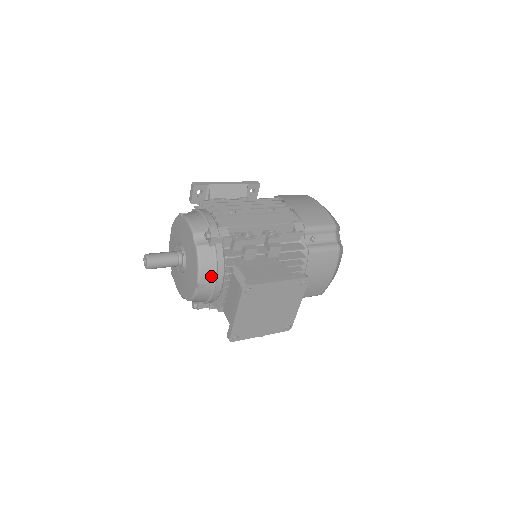
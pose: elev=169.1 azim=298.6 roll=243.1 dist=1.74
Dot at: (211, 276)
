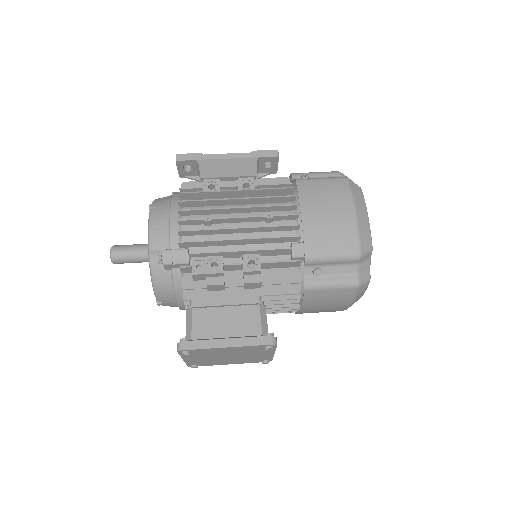
Dot at: (171, 299)
